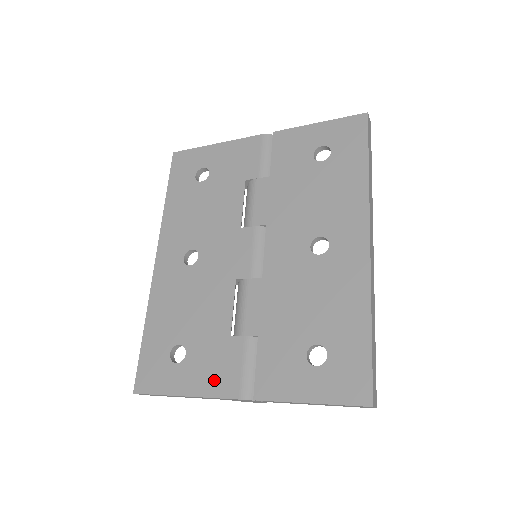
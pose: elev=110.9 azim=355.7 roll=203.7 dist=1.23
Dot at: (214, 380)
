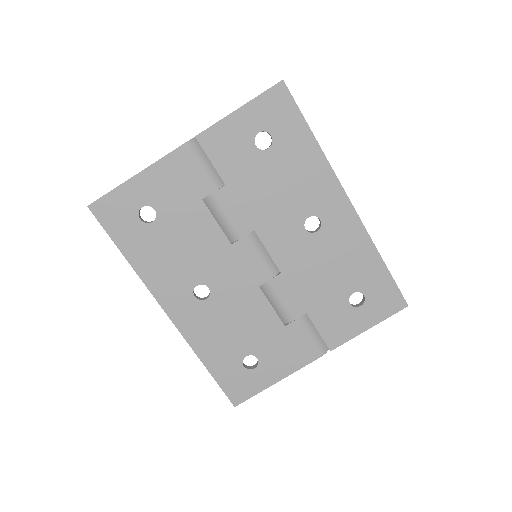
Dot at: (293, 359)
